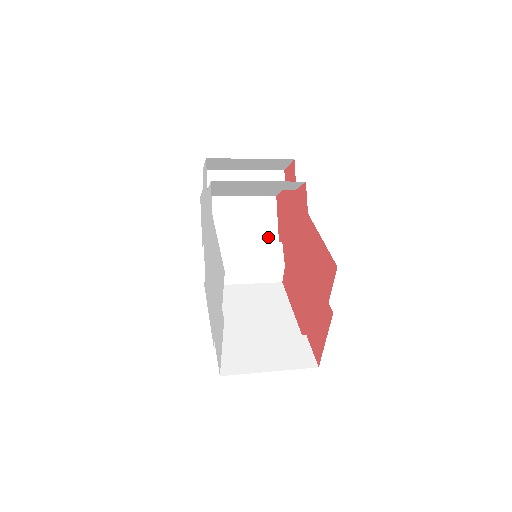
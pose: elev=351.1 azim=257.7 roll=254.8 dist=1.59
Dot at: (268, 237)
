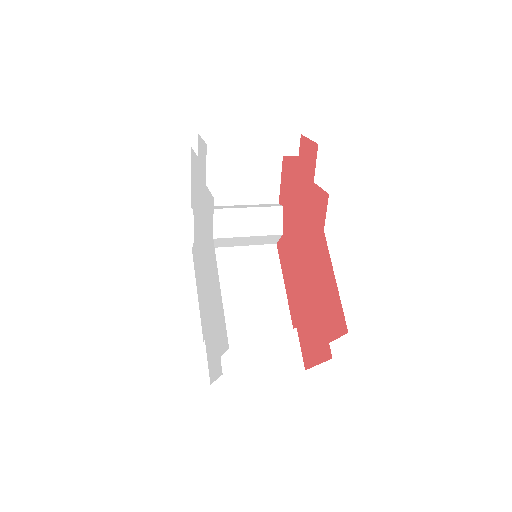
Dot at: (267, 195)
